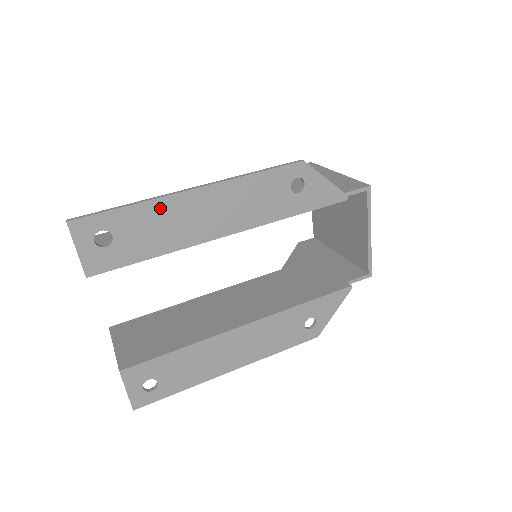
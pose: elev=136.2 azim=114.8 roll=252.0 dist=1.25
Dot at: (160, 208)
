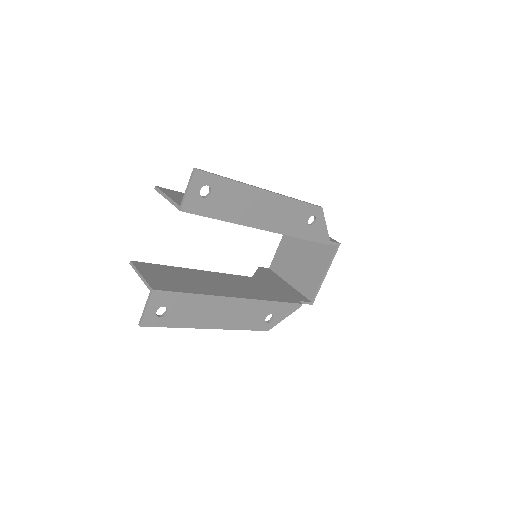
Dot at: (244, 191)
